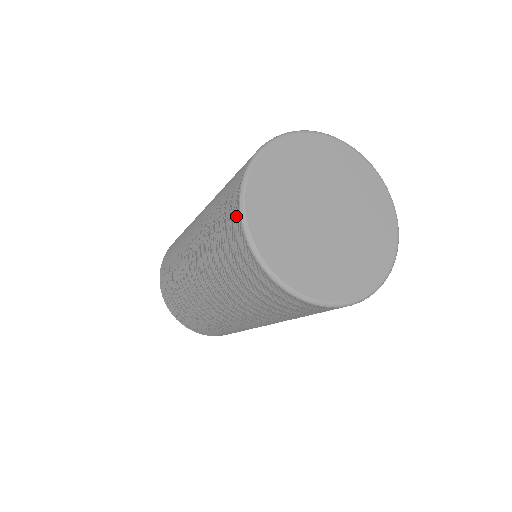
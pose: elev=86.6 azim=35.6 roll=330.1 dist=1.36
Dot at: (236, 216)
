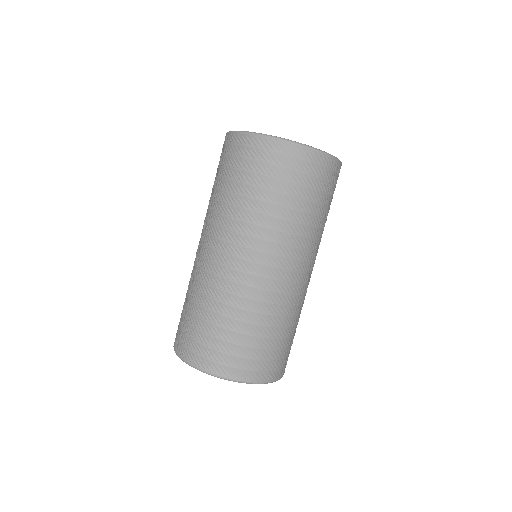
Dot at: (241, 140)
